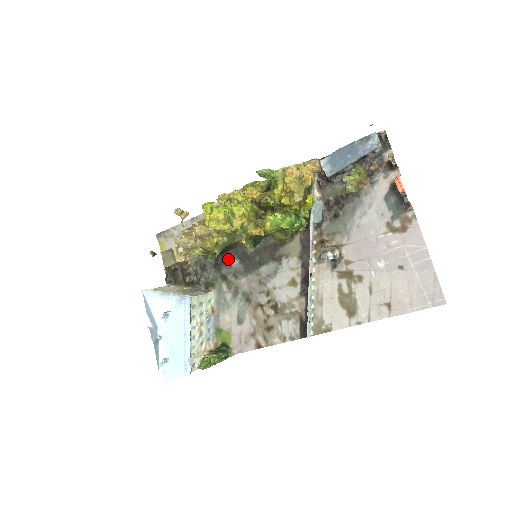
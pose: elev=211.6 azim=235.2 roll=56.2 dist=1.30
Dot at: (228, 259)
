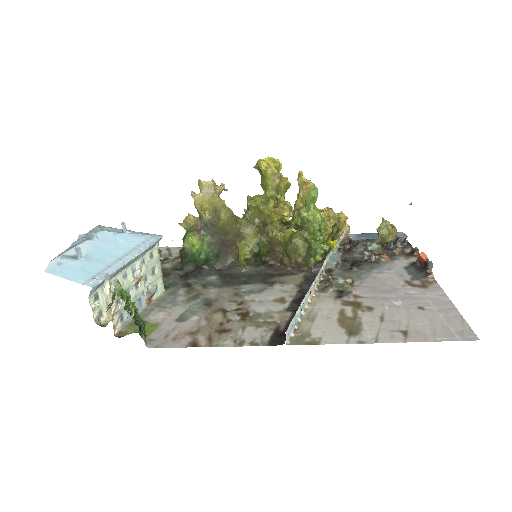
Dot at: (204, 274)
